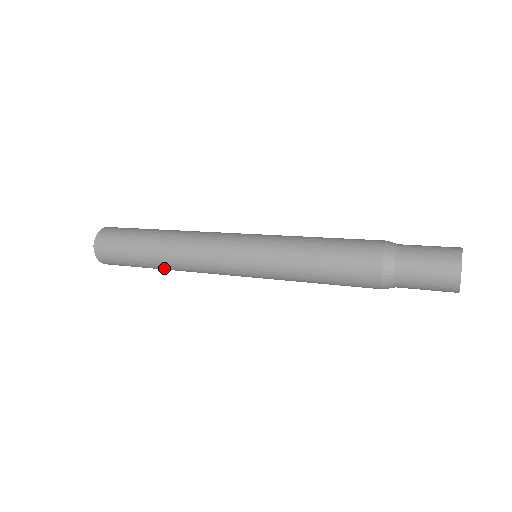
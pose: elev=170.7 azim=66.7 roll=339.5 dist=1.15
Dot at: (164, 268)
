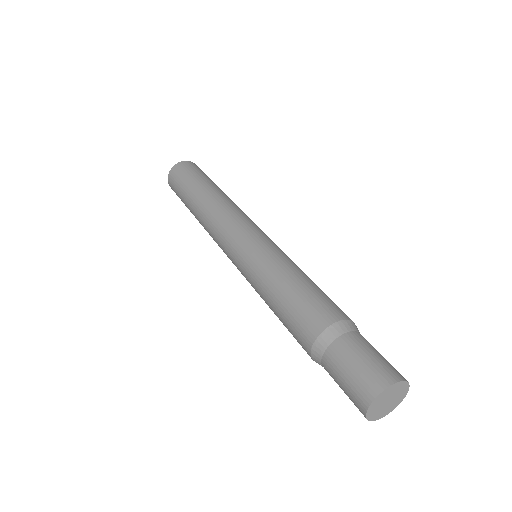
Dot at: occluded
